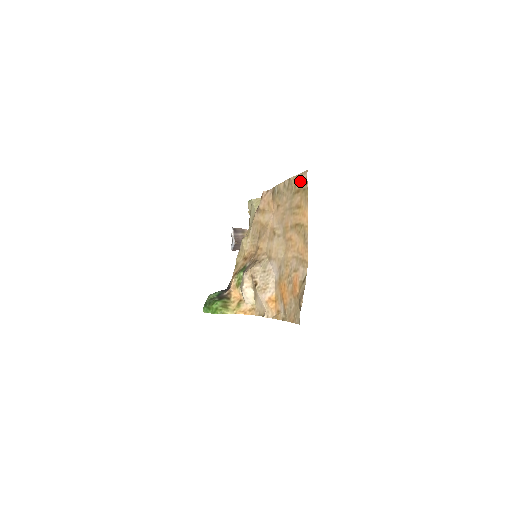
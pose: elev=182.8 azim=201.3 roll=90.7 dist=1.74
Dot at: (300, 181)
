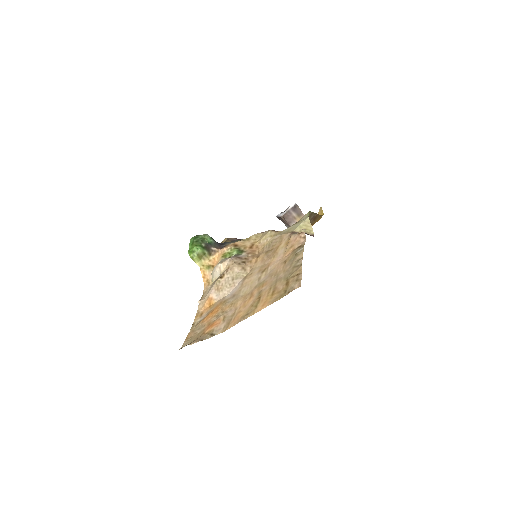
Dot at: (295, 281)
